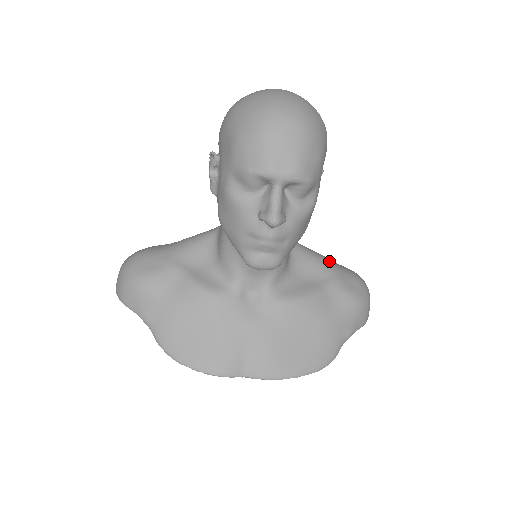
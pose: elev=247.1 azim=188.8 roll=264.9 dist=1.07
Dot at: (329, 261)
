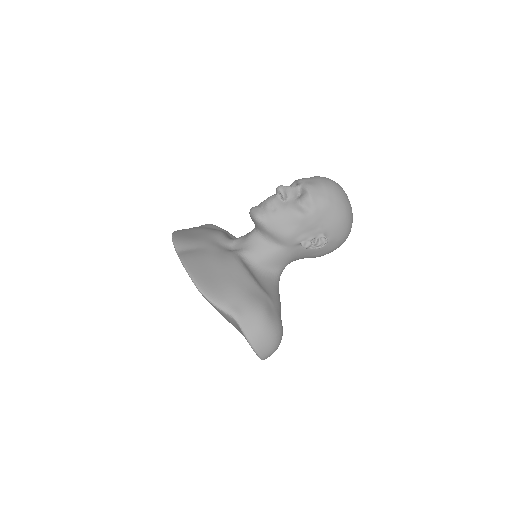
Dot at: (279, 302)
